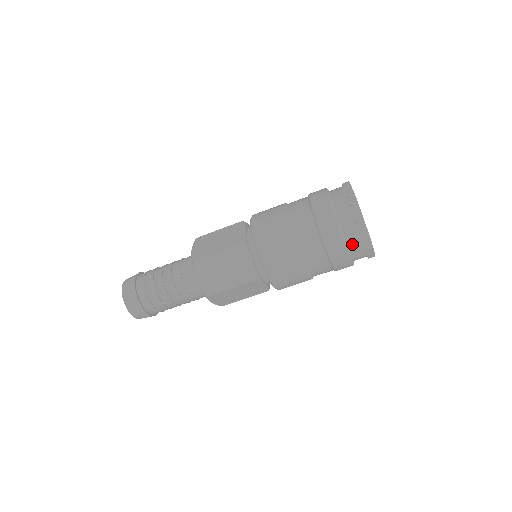
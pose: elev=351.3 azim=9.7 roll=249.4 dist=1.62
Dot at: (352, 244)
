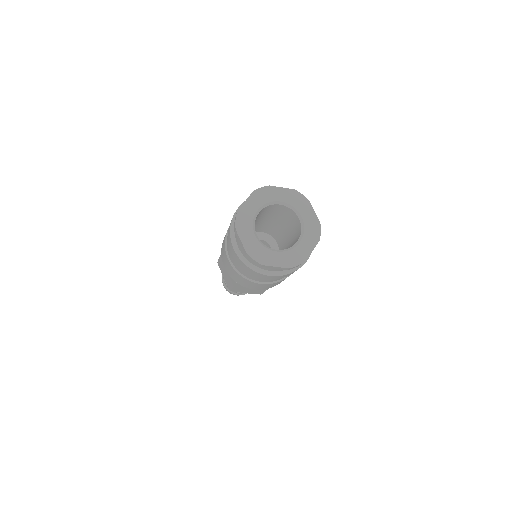
Dot at: (250, 261)
